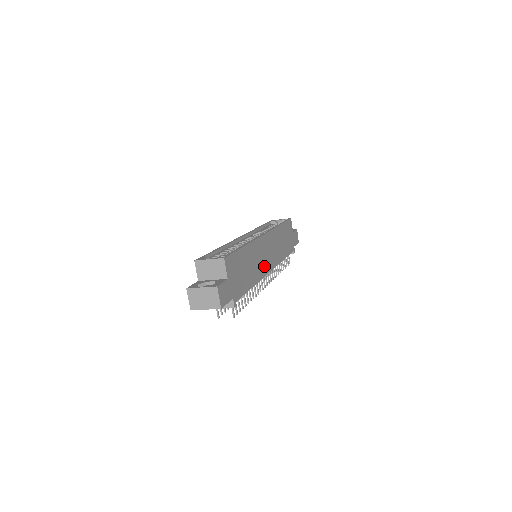
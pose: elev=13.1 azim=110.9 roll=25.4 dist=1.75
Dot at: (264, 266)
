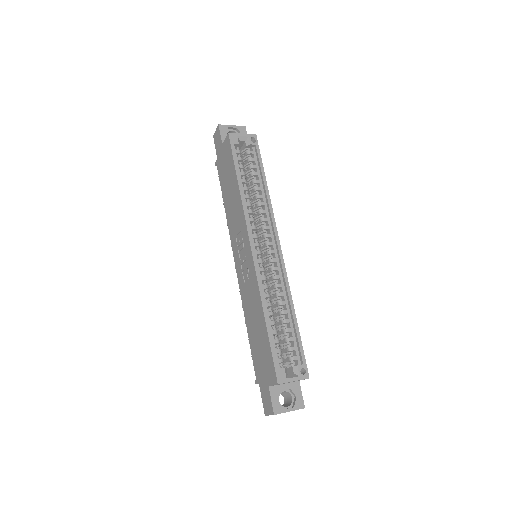
Dot at: occluded
